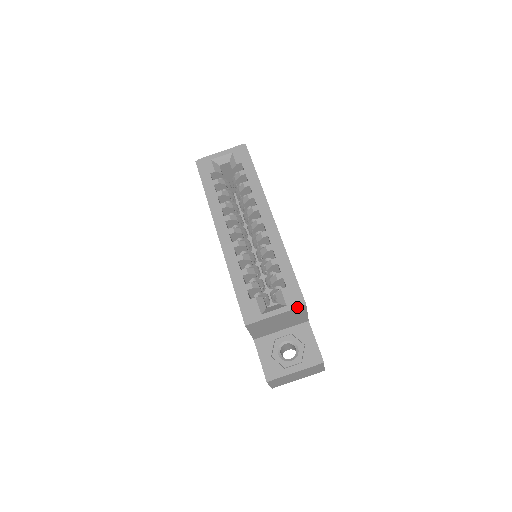
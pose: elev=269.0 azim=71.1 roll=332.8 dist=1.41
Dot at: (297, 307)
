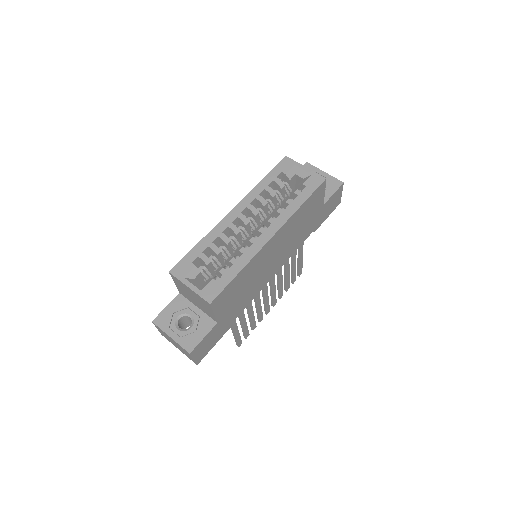
Dot at: (204, 299)
